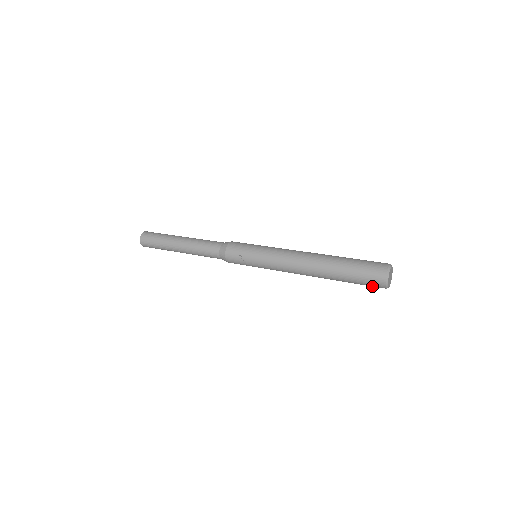
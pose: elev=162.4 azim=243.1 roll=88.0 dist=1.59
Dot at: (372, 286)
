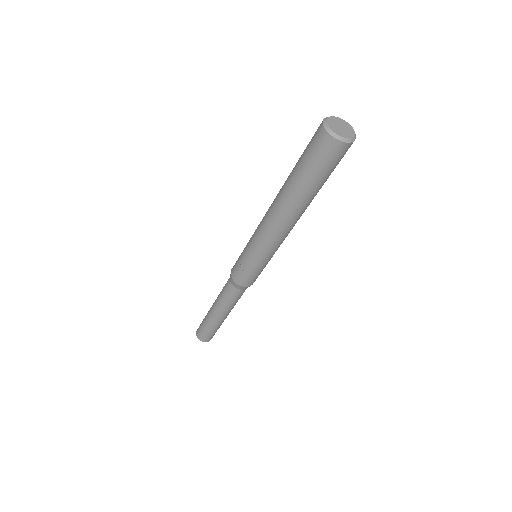
Dot at: (335, 158)
